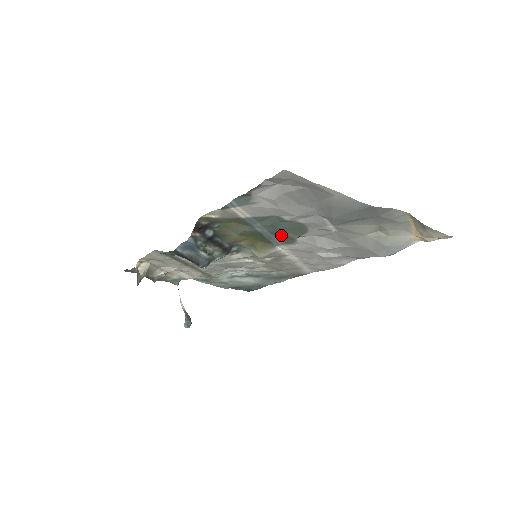
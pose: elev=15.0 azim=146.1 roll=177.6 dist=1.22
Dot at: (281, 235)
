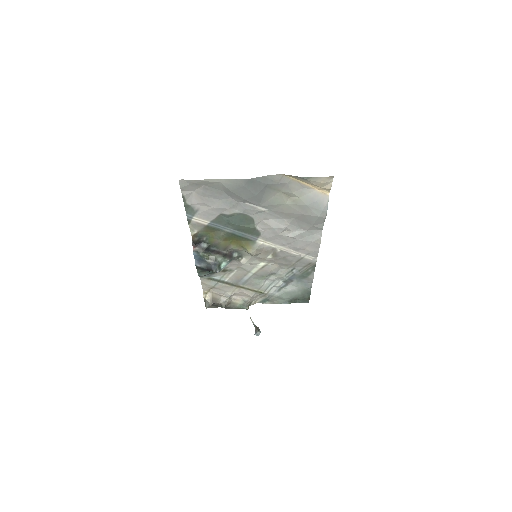
Dot at: (243, 229)
